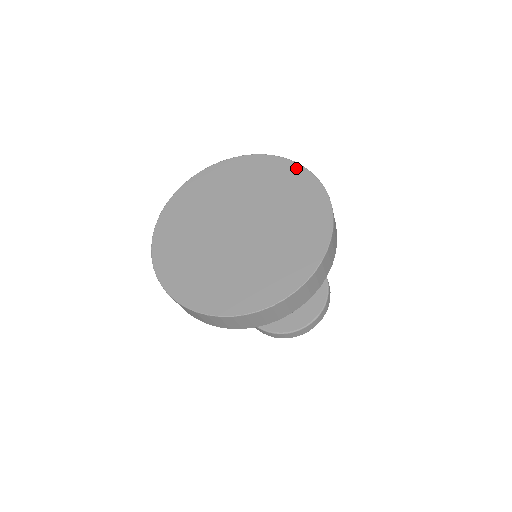
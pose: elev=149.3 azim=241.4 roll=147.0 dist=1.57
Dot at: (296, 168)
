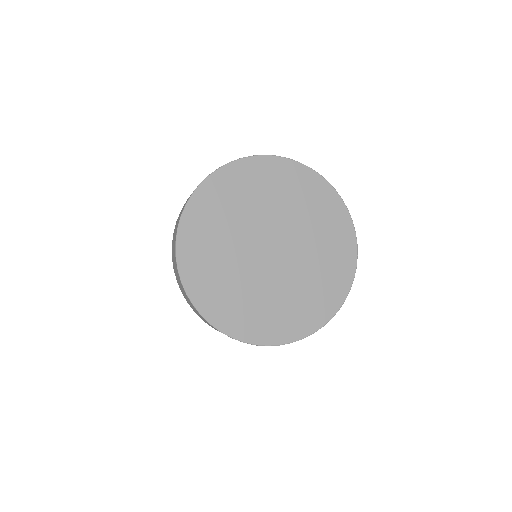
Dot at: (350, 273)
